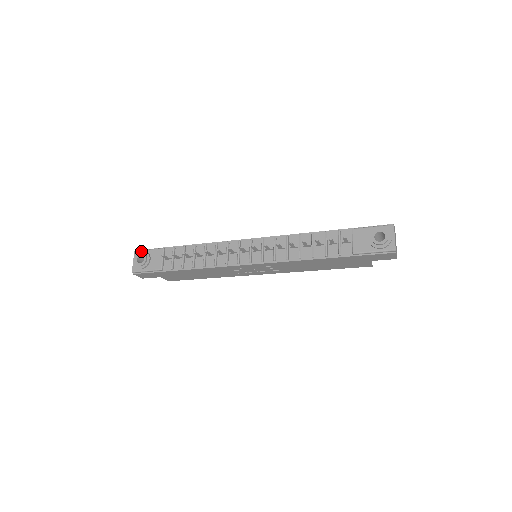
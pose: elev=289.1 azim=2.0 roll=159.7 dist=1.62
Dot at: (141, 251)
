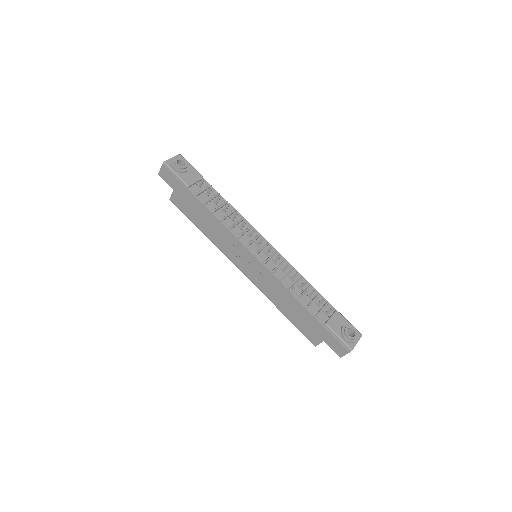
Dot at: occluded
